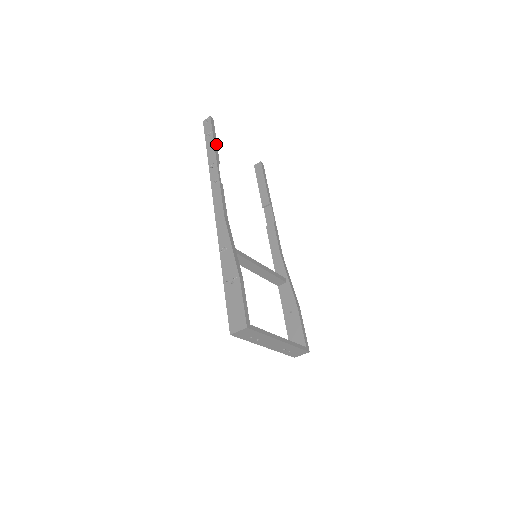
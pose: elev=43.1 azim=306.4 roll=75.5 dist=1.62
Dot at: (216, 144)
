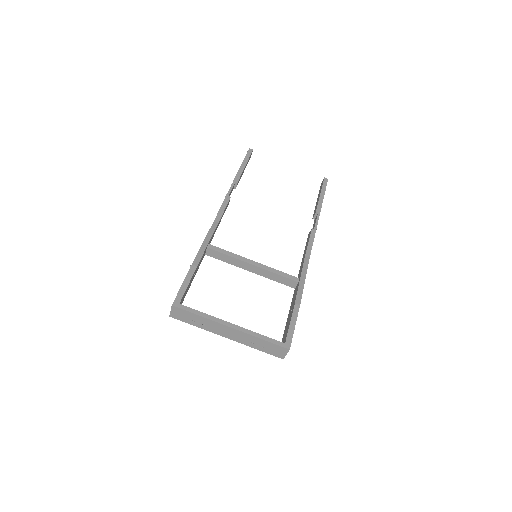
Dot at: (243, 168)
